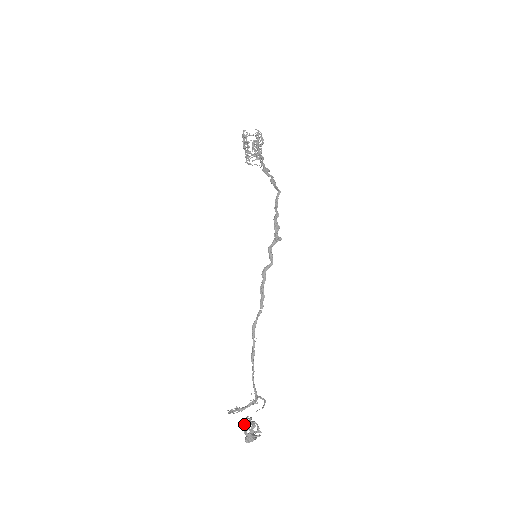
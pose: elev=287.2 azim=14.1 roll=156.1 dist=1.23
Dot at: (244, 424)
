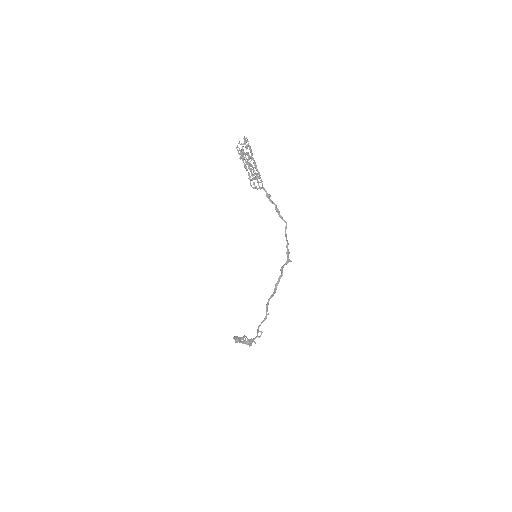
Dot at: occluded
